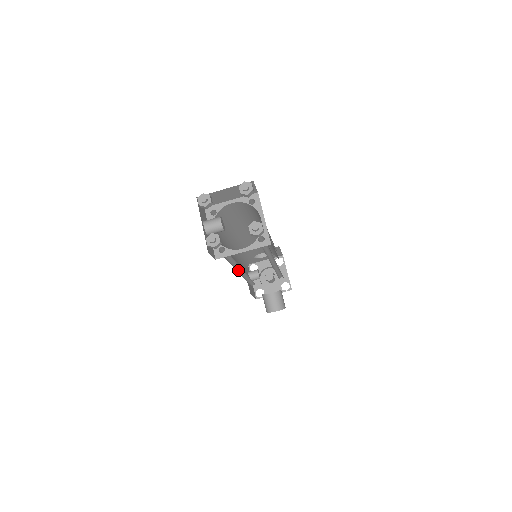
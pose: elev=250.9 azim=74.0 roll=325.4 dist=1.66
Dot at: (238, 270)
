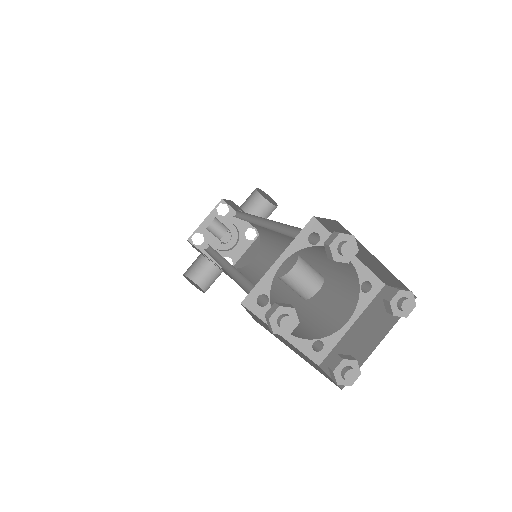
Dot at: occluded
